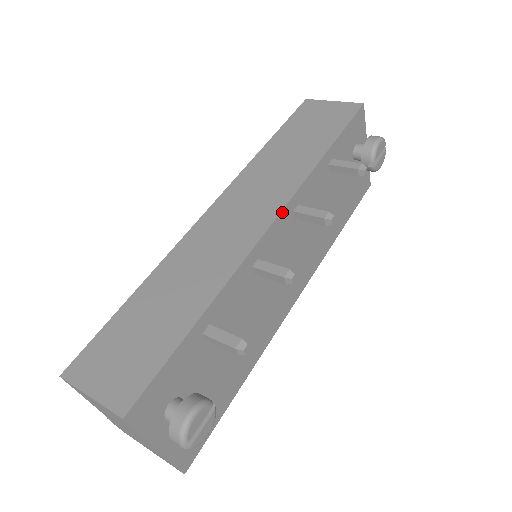
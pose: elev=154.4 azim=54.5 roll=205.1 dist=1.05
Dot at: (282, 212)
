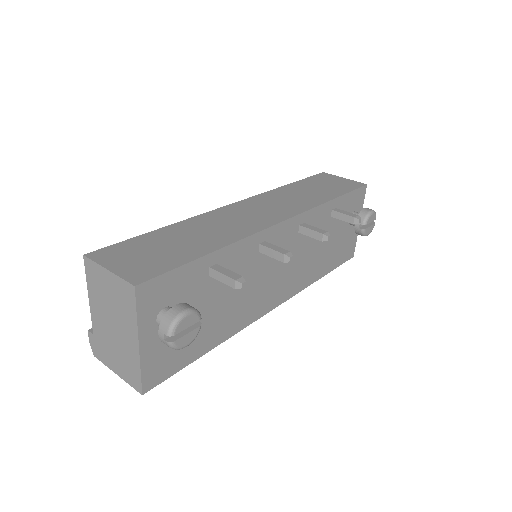
Dot at: (292, 218)
